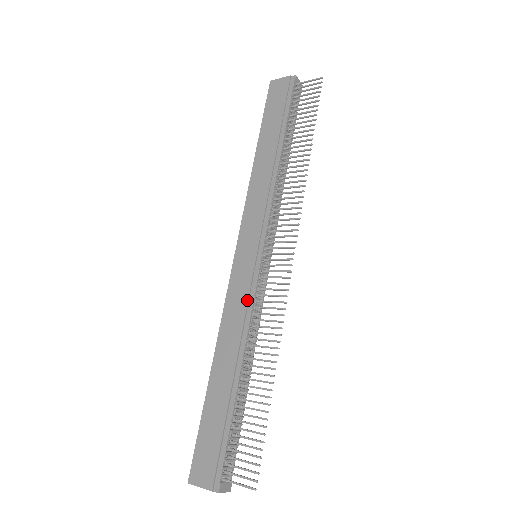
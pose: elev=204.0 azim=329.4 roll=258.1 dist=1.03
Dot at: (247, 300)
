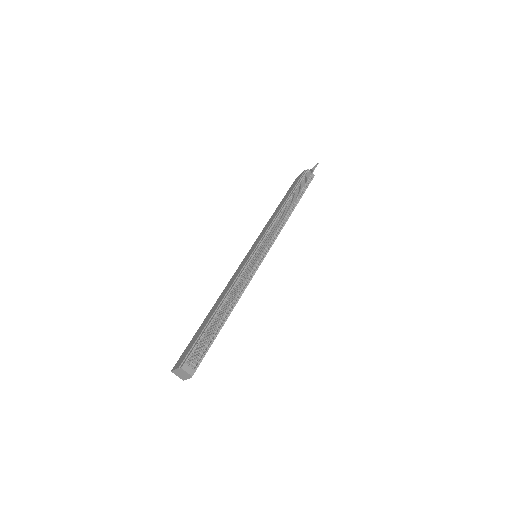
Dot at: (239, 273)
